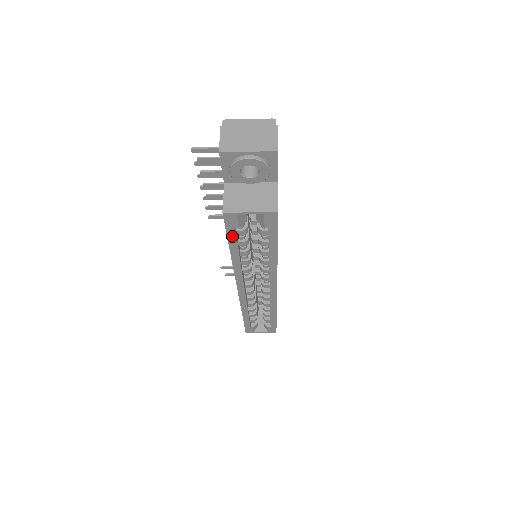
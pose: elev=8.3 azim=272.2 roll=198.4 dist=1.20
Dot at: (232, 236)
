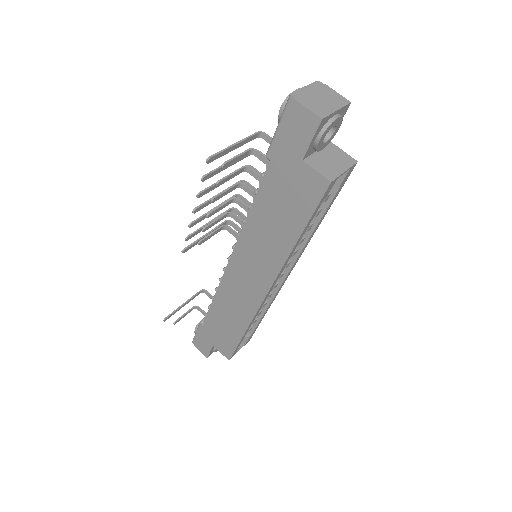
Dot at: (314, 213)
